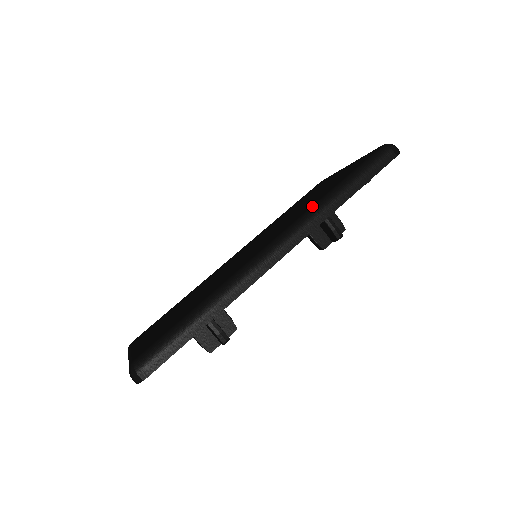
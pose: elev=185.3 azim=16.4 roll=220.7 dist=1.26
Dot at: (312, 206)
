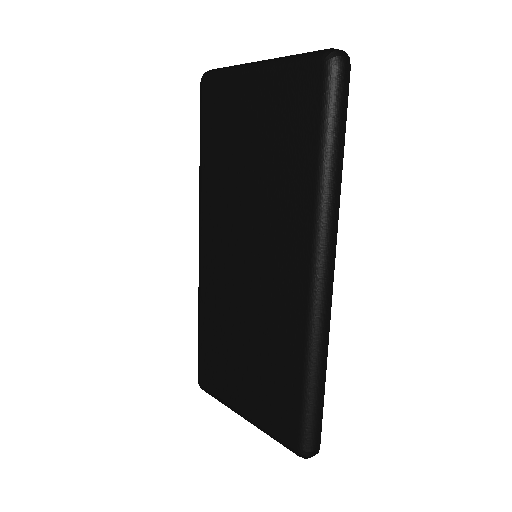
Dot at: (316, 209)
